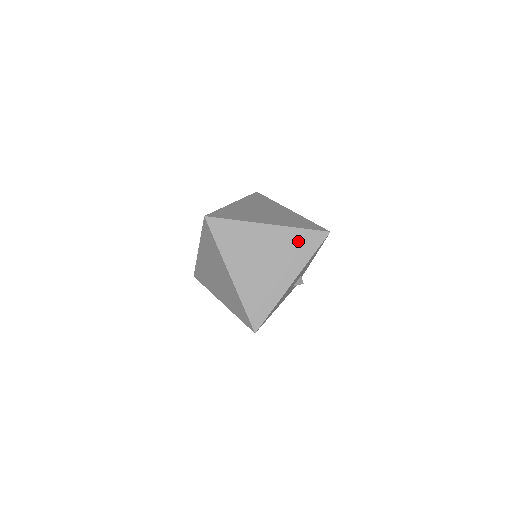
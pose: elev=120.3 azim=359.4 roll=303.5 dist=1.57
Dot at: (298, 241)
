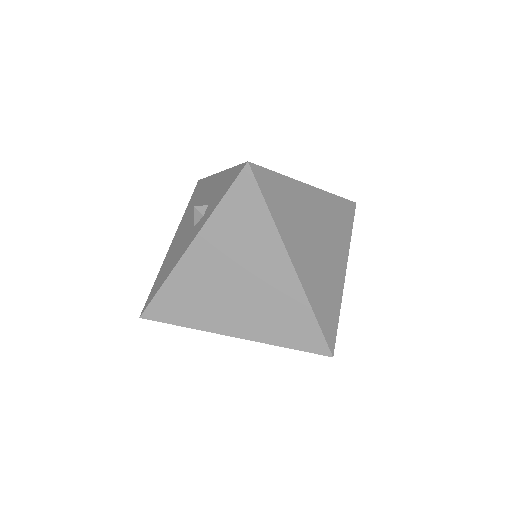
Dot at: (338, 213)
